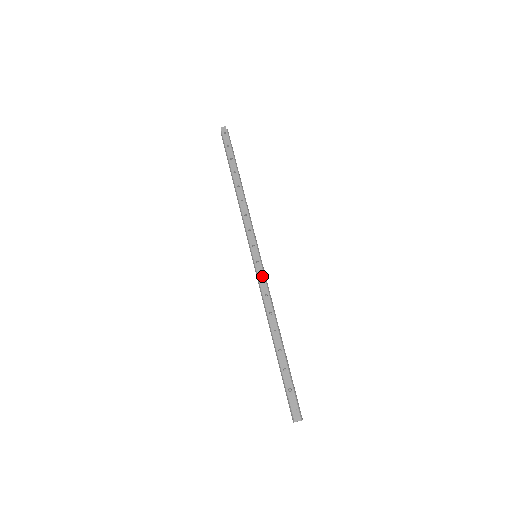
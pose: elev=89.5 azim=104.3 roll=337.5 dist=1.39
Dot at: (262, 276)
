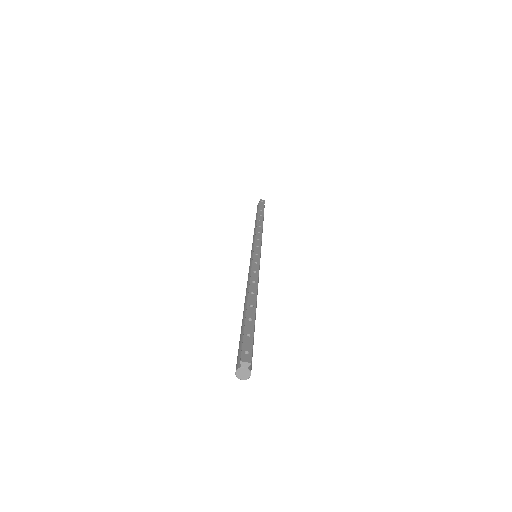
Dot at: (257, 262)
